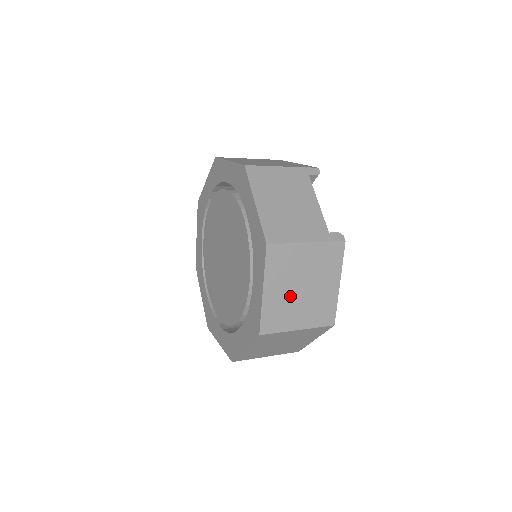
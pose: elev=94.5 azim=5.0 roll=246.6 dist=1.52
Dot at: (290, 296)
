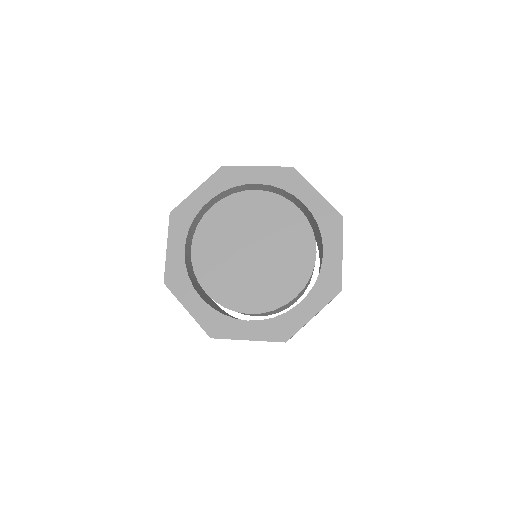
Dot at: occluded
